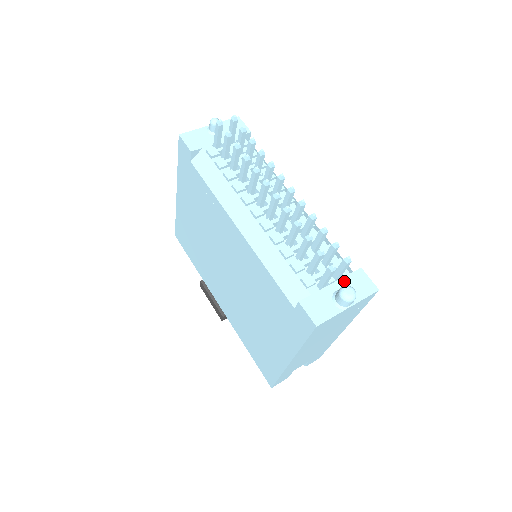
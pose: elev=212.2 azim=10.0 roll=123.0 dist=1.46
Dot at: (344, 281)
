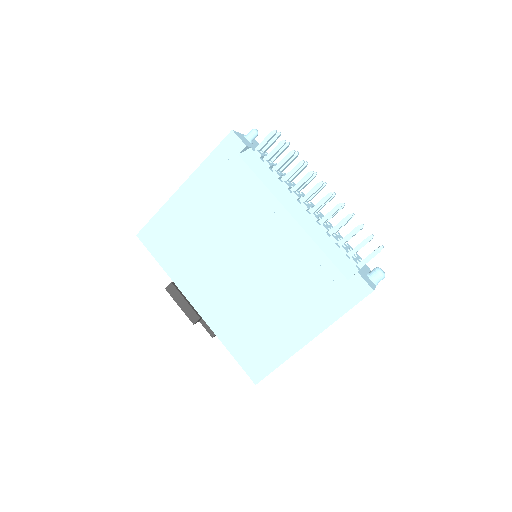
Dot at: (365, 268)
